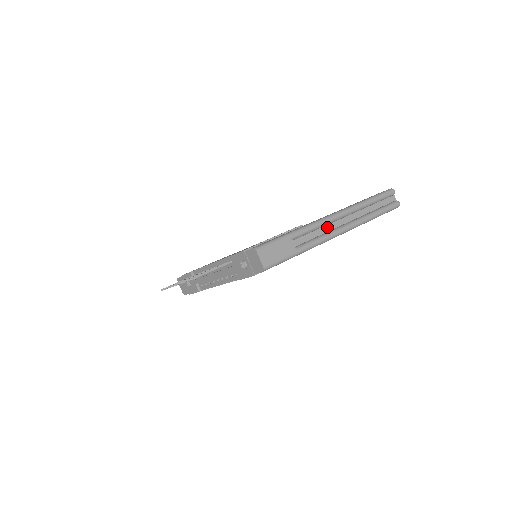
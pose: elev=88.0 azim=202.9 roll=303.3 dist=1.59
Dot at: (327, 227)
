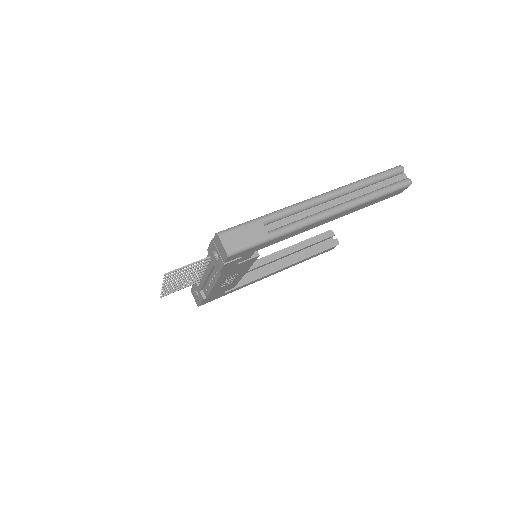
Dot at: (312, 210)
